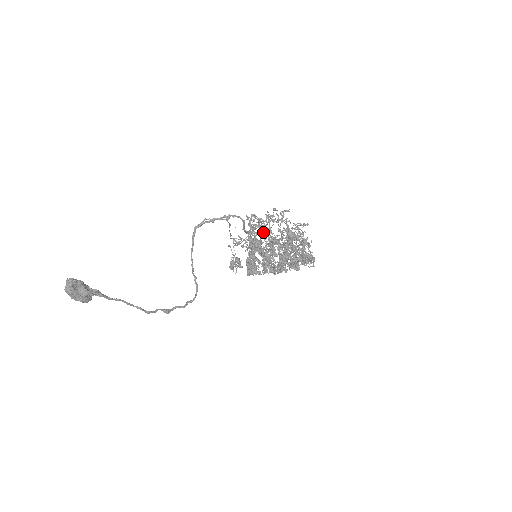
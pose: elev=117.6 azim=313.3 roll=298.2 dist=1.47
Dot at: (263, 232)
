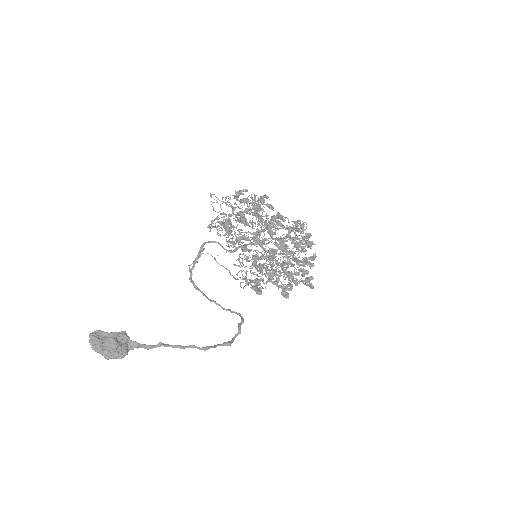
Dot at: (245, 245)
